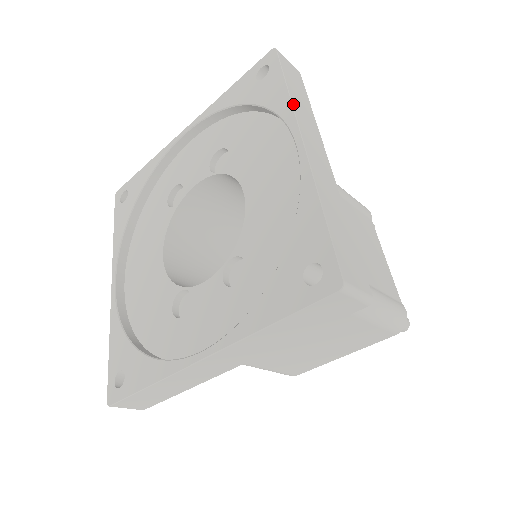
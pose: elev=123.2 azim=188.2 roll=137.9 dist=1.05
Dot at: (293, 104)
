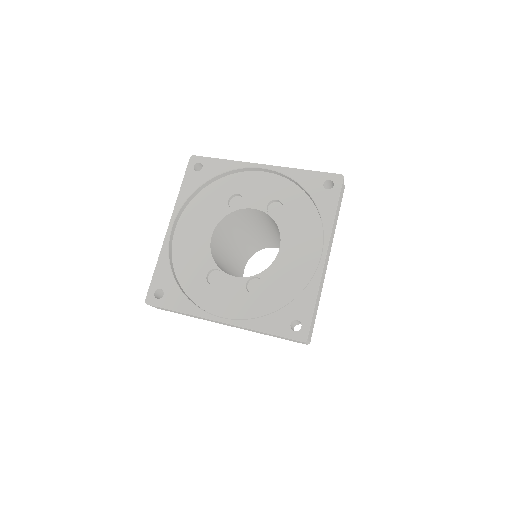
Dot at: (333, 226)
